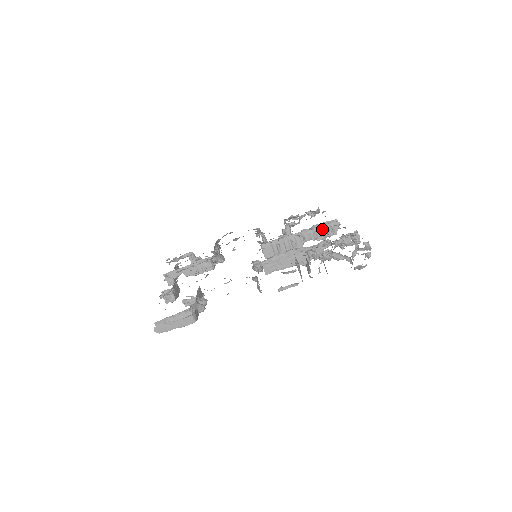
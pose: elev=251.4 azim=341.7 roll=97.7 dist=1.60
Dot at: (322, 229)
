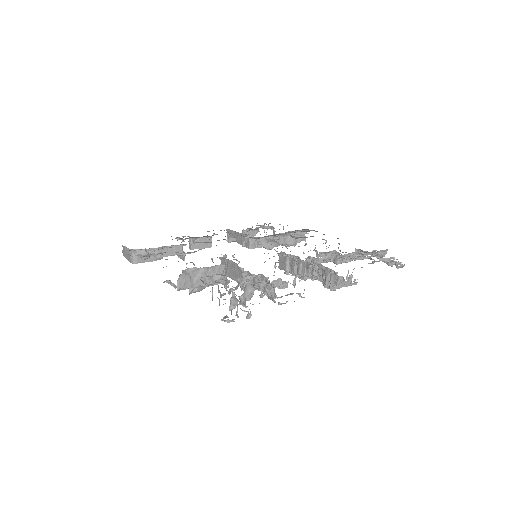
Dot at: (323, 273)
